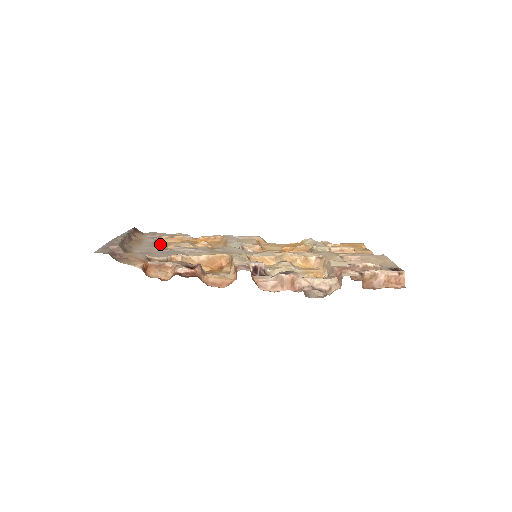
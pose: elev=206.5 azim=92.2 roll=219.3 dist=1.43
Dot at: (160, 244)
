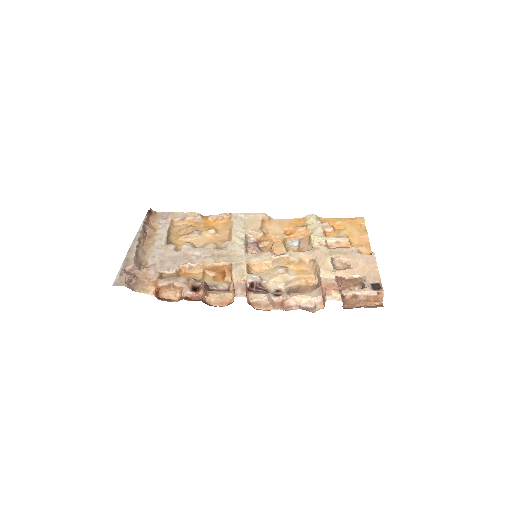
Dot at: (172, 232)
